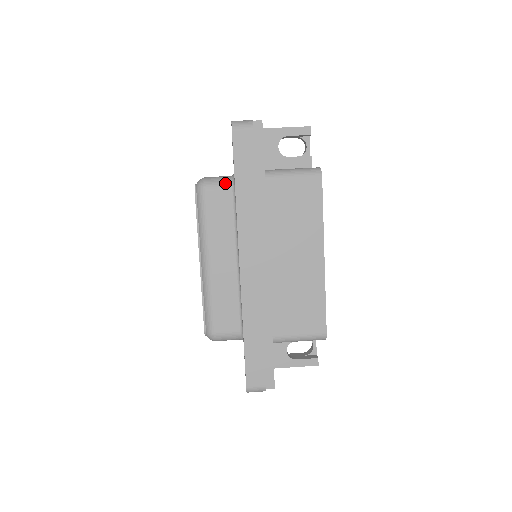
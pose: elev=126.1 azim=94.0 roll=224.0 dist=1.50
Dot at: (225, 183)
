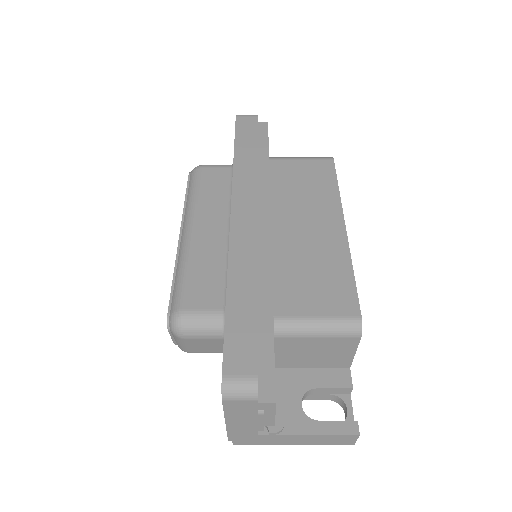
Dot at: (224, 165)
